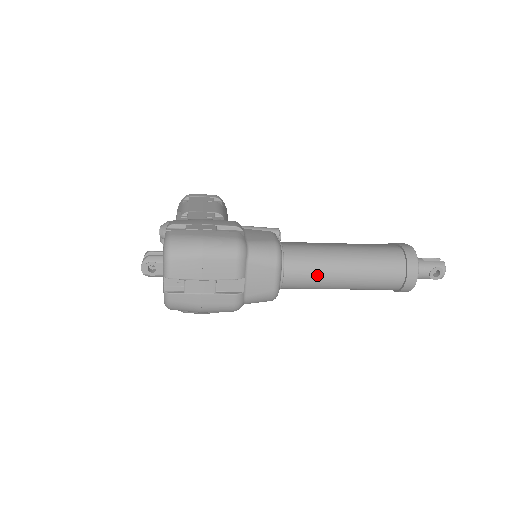
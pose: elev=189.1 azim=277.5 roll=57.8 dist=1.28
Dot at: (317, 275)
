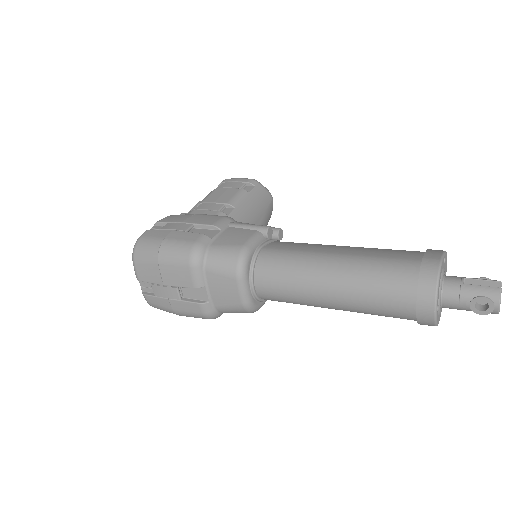
Dot at: (293, 290)
